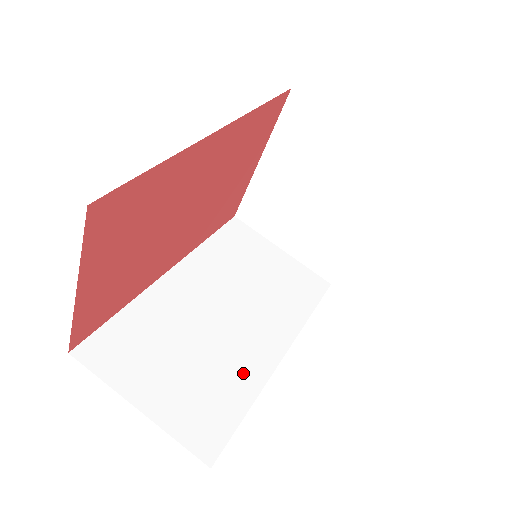
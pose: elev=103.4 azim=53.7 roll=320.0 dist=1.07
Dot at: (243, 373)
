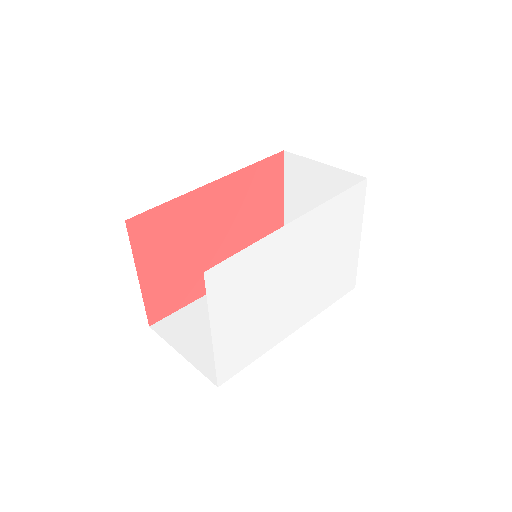
Dot at: occluded
